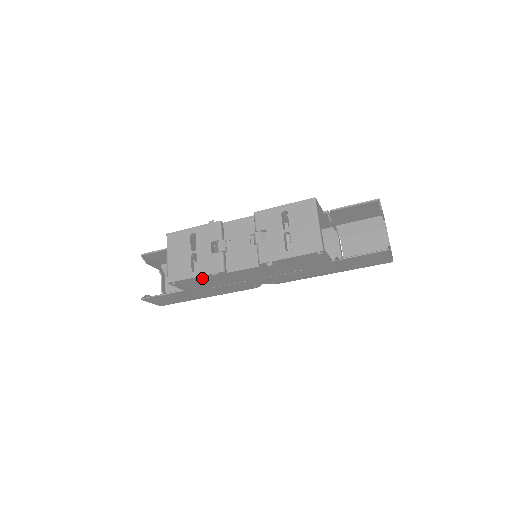
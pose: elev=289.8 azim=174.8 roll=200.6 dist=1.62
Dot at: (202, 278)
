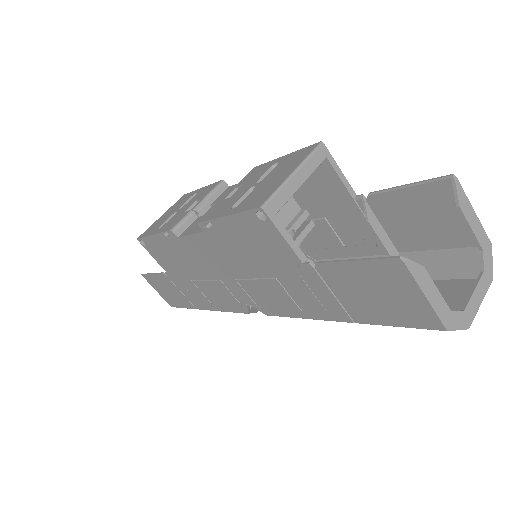
Dot at: (162, 242)
